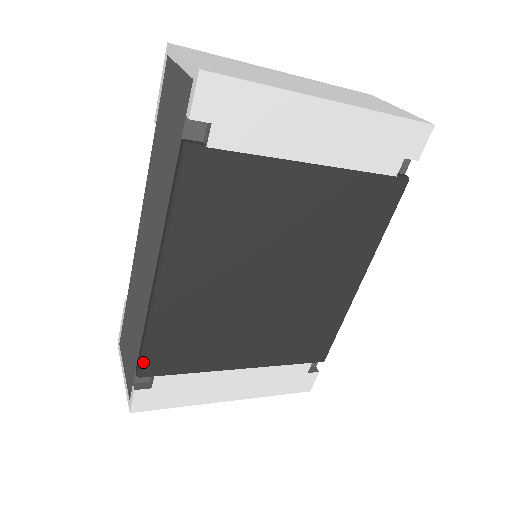
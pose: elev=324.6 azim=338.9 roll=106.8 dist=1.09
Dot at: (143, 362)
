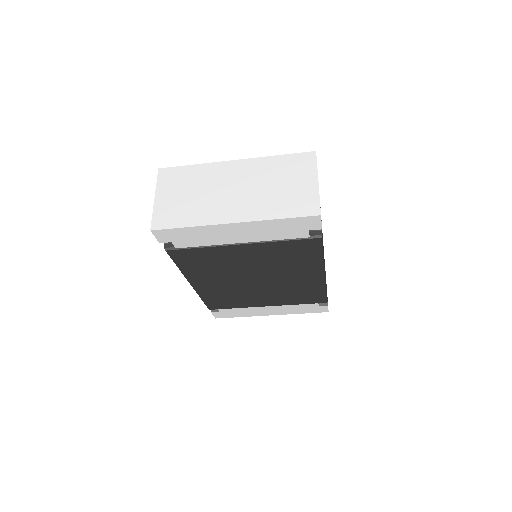
Dot at: (207, 306)
